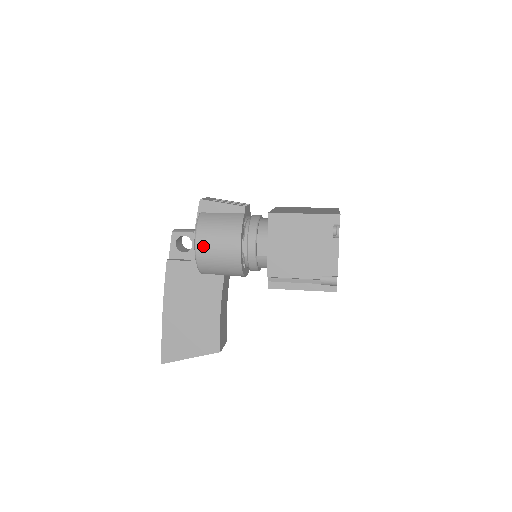
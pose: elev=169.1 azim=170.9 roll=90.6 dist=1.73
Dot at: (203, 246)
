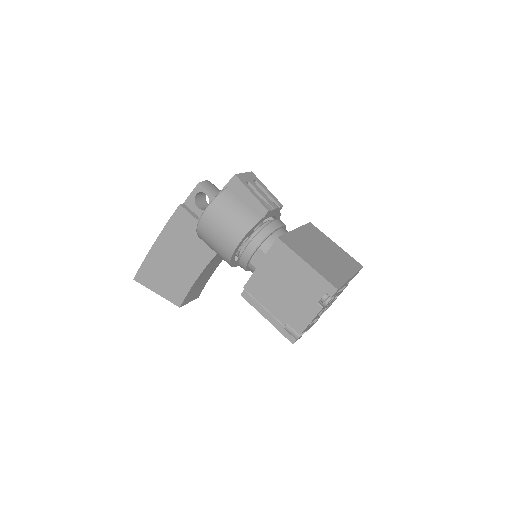
Dot at: (208, 221)
